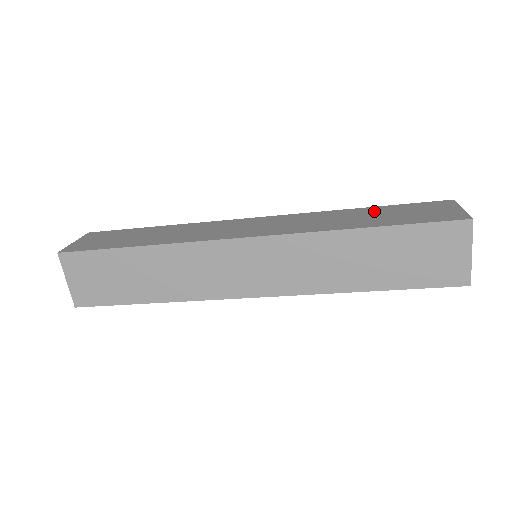
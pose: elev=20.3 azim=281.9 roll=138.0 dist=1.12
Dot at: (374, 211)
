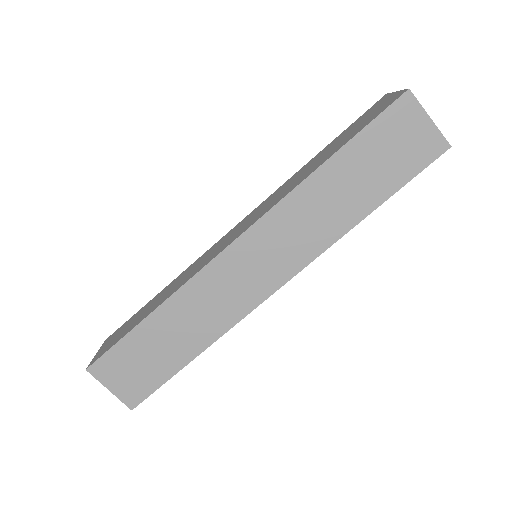
Dot at: occluded
